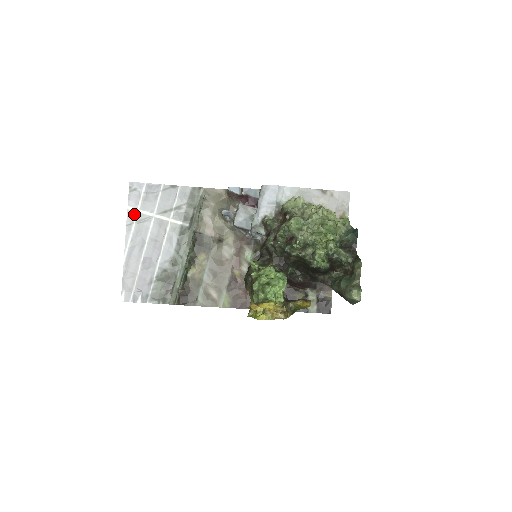
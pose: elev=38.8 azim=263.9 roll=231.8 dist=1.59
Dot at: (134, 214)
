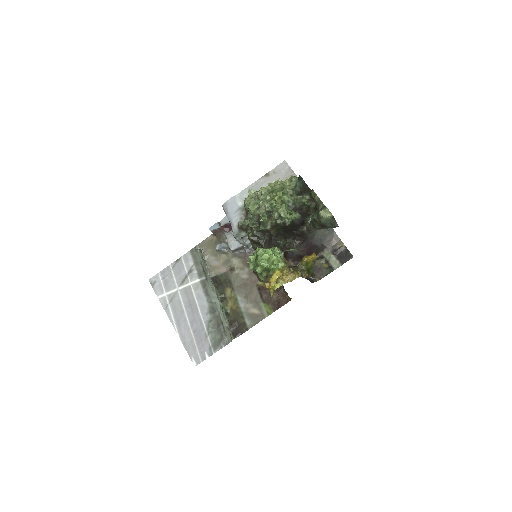
Dot at: (165, 299)
